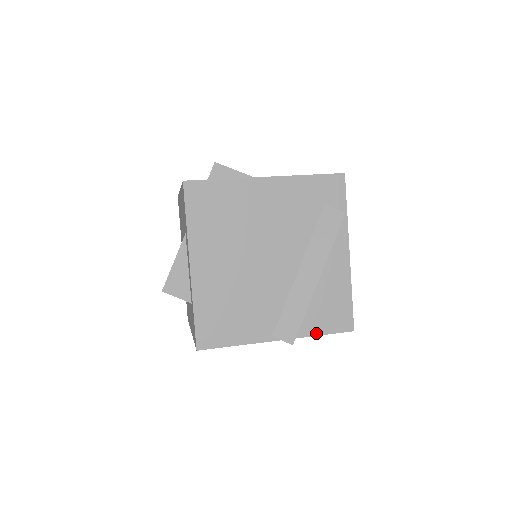
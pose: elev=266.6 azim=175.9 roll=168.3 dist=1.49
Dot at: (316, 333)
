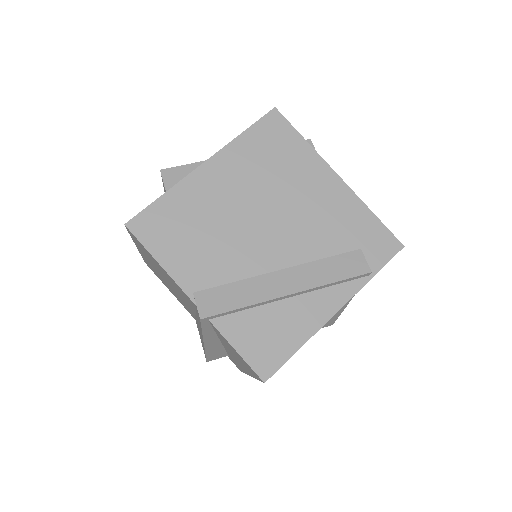
Dot at: (231, 339)
